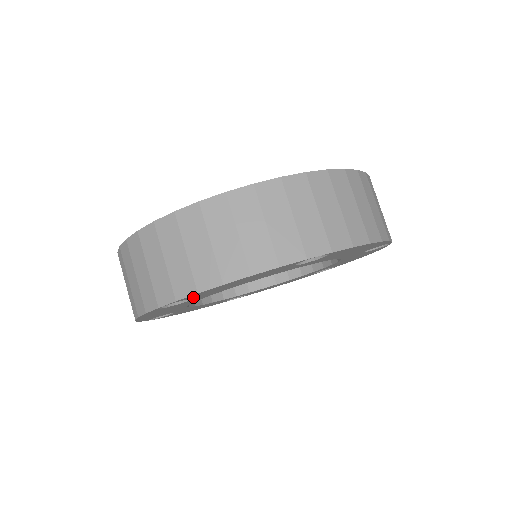
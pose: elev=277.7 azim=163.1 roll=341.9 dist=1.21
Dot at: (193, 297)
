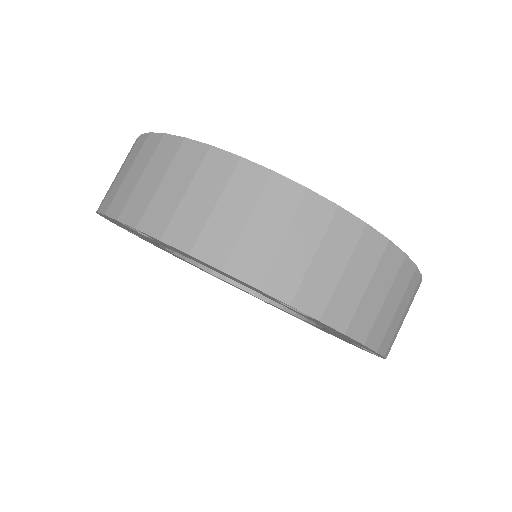
Dot at: occluded
